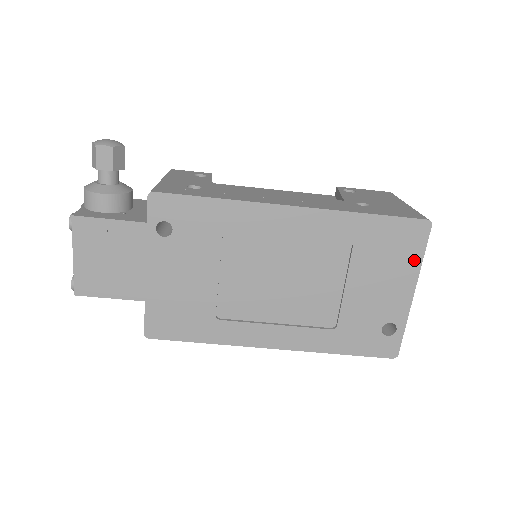
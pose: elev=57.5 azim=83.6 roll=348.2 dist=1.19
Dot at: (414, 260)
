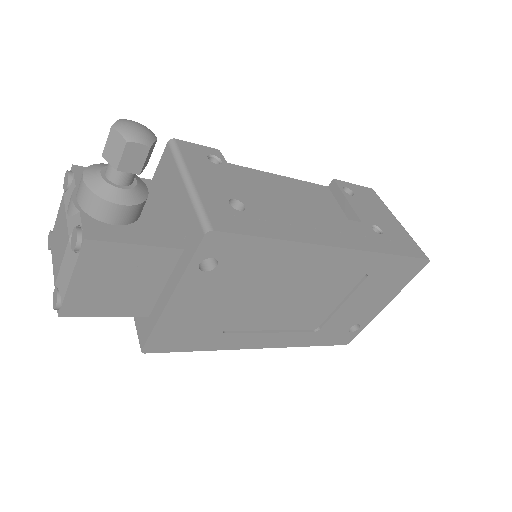
Dot at: (401, 285)
